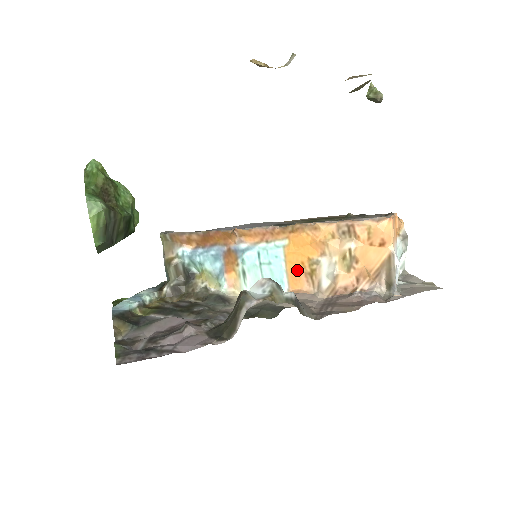
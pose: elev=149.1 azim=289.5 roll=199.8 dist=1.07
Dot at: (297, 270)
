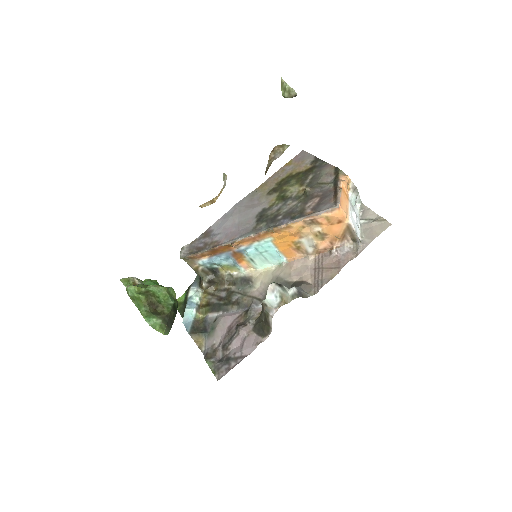
Dot at: (287, 249)
